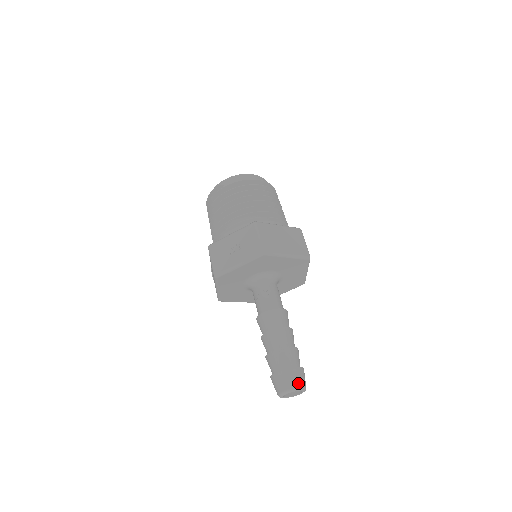
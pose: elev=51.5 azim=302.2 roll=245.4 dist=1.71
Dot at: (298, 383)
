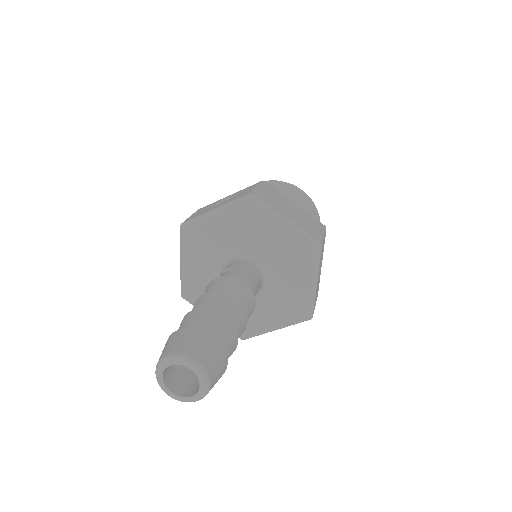
Dot at: (197, 353)
